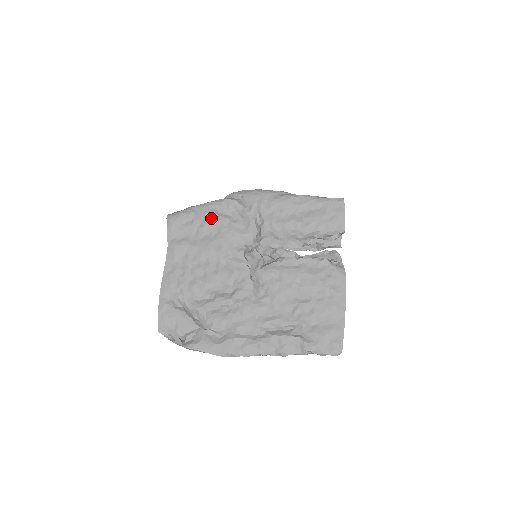
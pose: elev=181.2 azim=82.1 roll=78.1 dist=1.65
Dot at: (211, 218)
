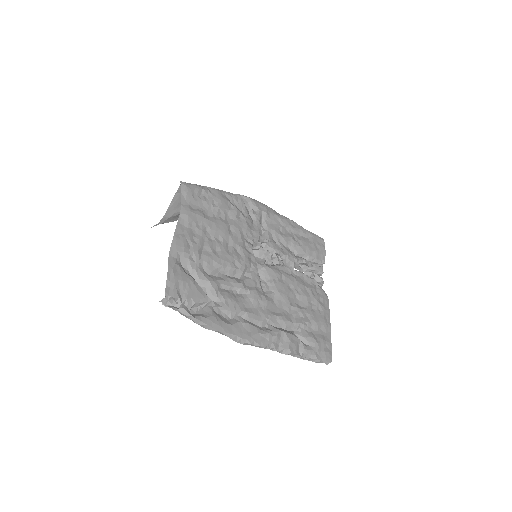
Dot at: (226, 203)
